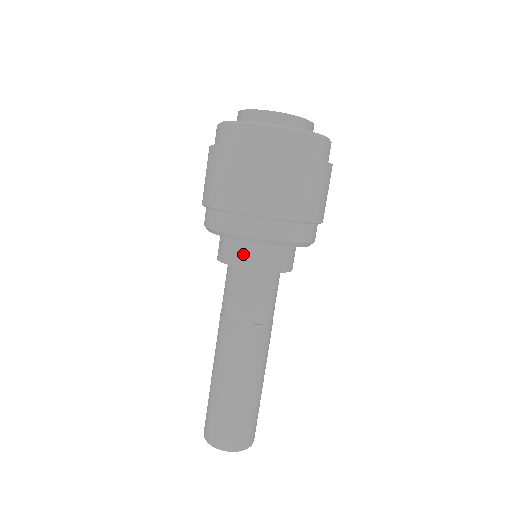
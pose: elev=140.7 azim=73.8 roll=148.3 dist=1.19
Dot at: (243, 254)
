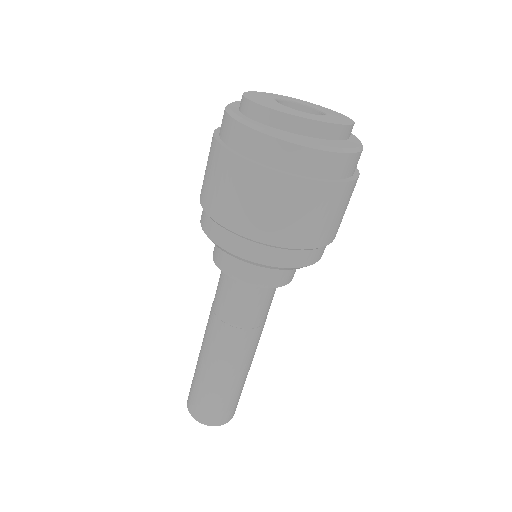
Dot at: (217, 248)
